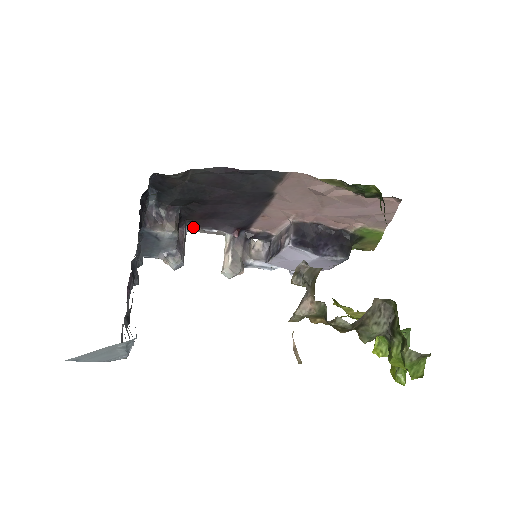
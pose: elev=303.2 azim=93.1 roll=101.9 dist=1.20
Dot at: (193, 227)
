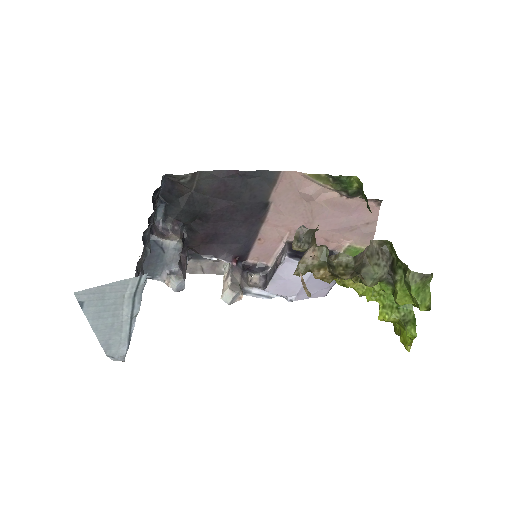
Dot at: (193, 265)
